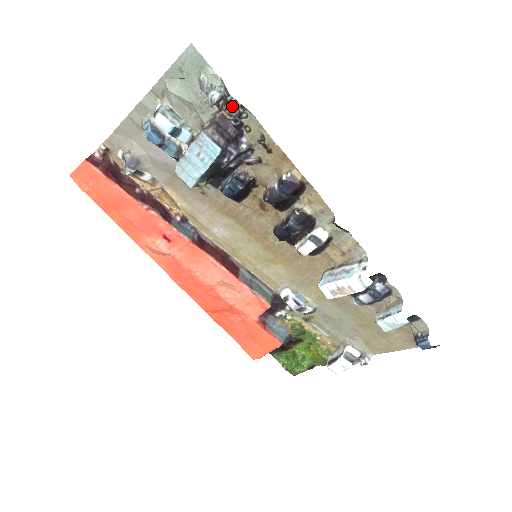
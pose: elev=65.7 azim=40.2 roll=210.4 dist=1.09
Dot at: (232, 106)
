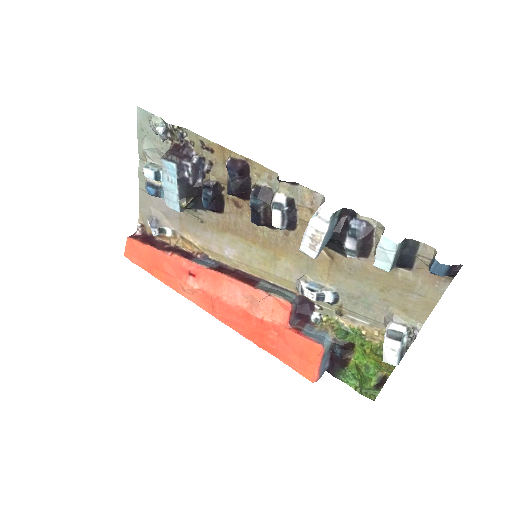
Dot at: (175, 132)
